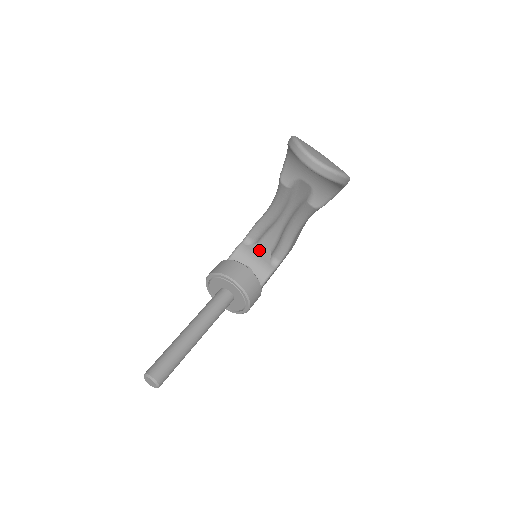
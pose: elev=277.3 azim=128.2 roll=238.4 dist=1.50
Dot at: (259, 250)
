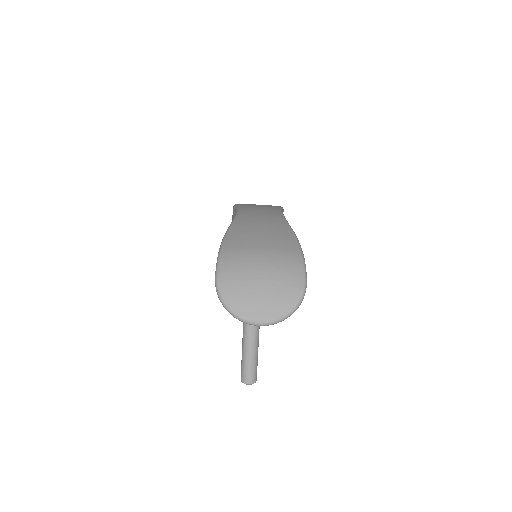
Dot at: occluded
